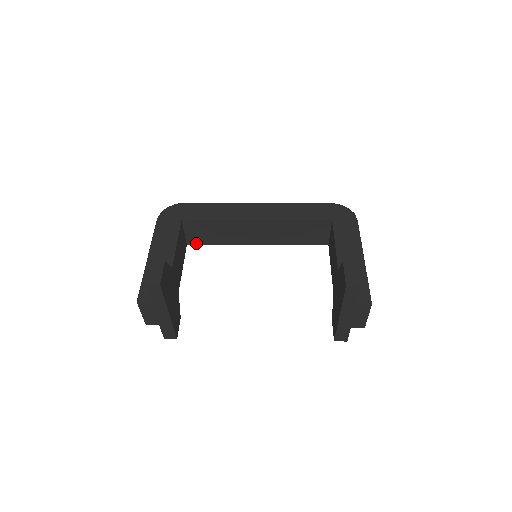
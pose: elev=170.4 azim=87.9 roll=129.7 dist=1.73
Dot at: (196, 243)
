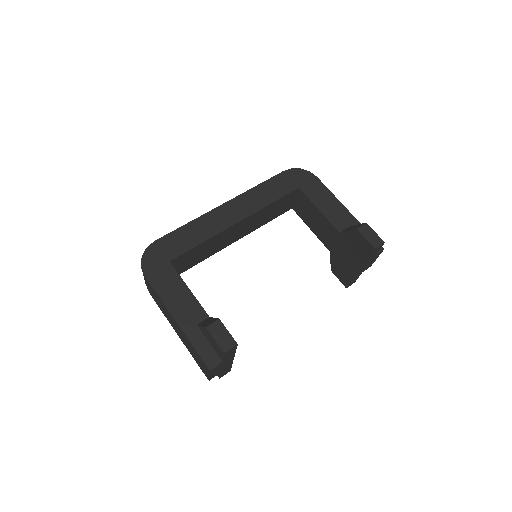
Dot at: (181, 272)
